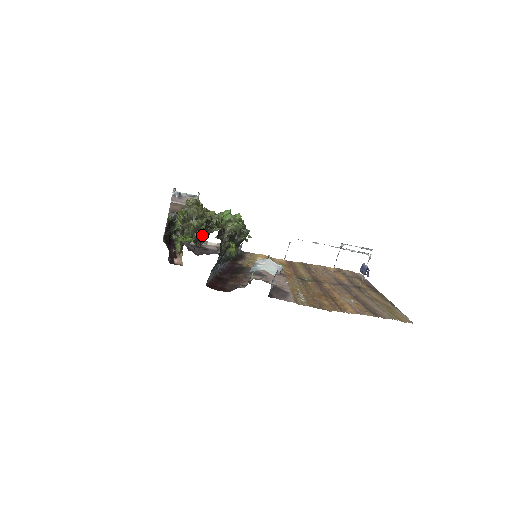
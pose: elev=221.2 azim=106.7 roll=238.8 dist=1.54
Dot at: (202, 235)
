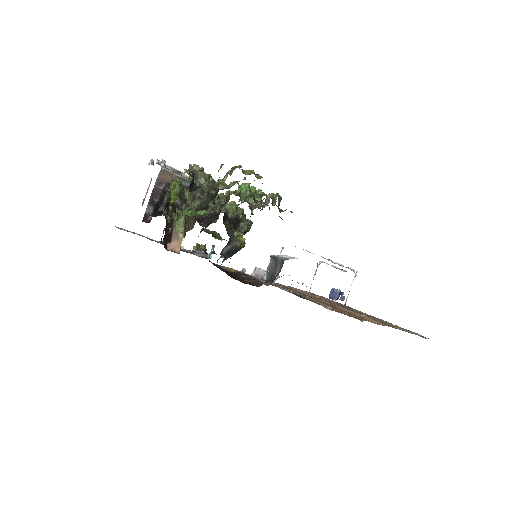
Dot at: occluded
